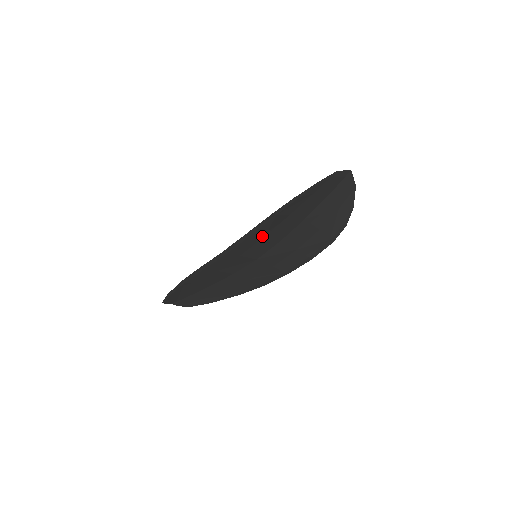
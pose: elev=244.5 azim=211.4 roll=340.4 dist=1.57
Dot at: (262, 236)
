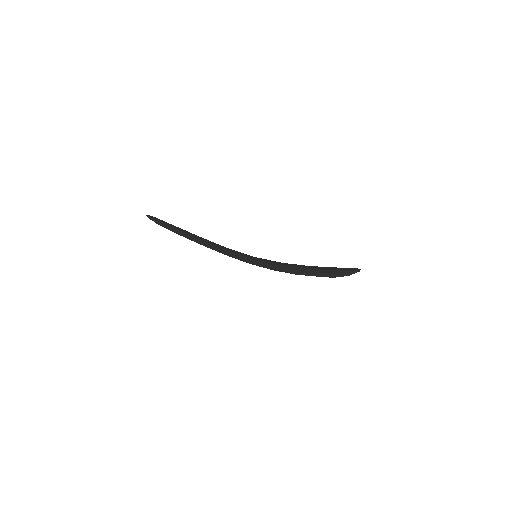
Dot at: occluded
